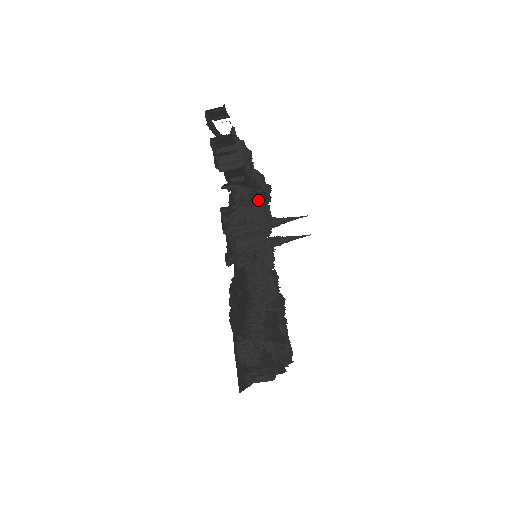
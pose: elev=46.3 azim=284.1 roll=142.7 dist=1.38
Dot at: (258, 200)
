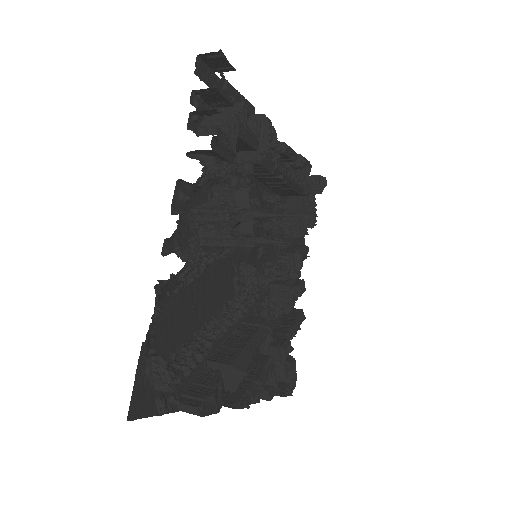
Dot at: (289, 190)
